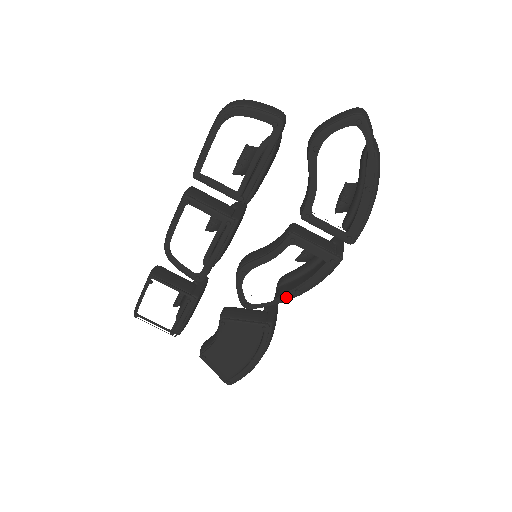
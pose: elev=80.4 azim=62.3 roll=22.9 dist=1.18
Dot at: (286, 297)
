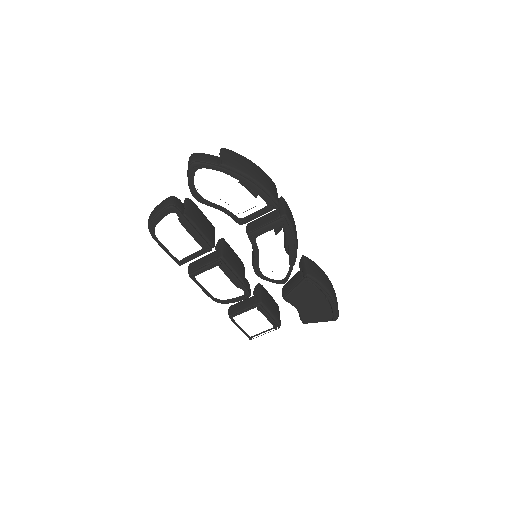
Dot at: (291, 259)
